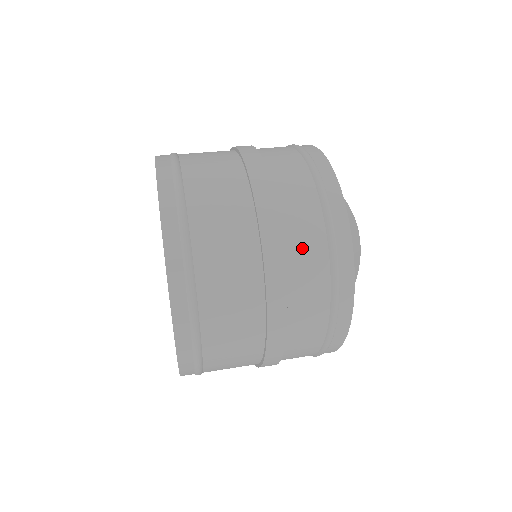
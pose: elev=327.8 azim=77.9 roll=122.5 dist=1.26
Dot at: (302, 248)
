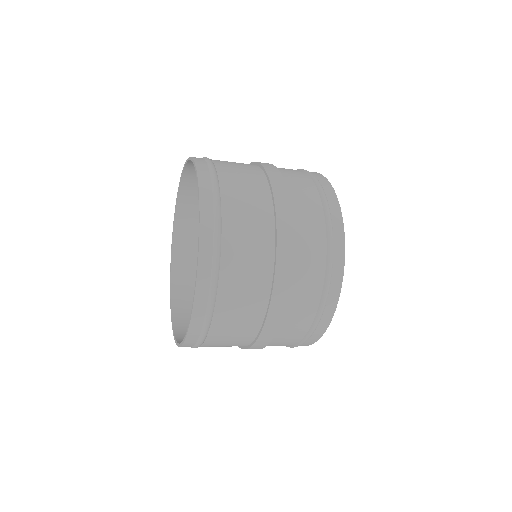
Dot at: (306, 228)
